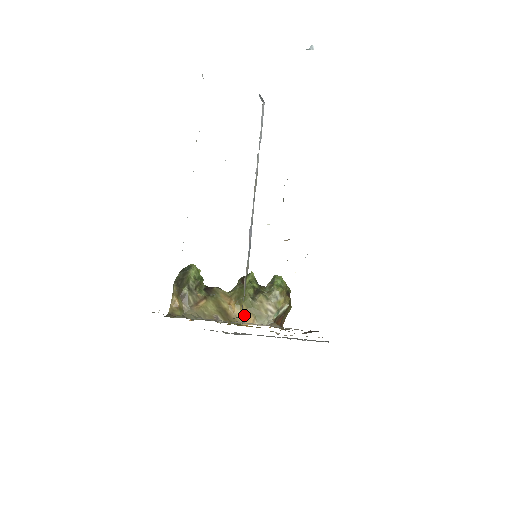
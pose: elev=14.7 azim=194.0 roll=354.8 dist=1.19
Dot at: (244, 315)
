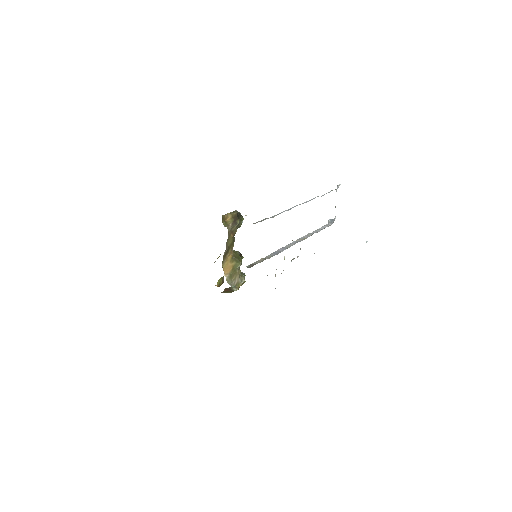
Dot at: (228, 266)
